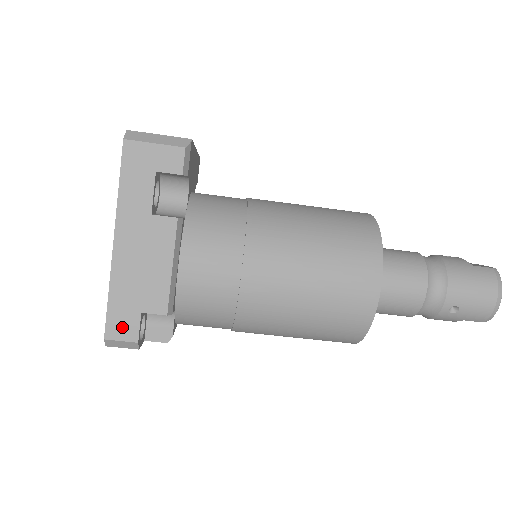
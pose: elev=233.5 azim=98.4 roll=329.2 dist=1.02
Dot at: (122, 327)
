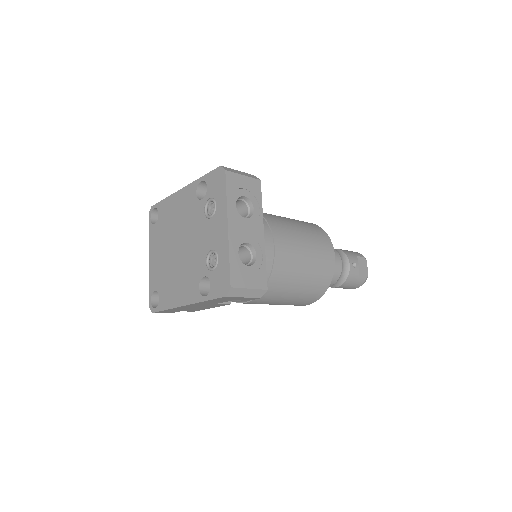
Dot at: (166, 312)
